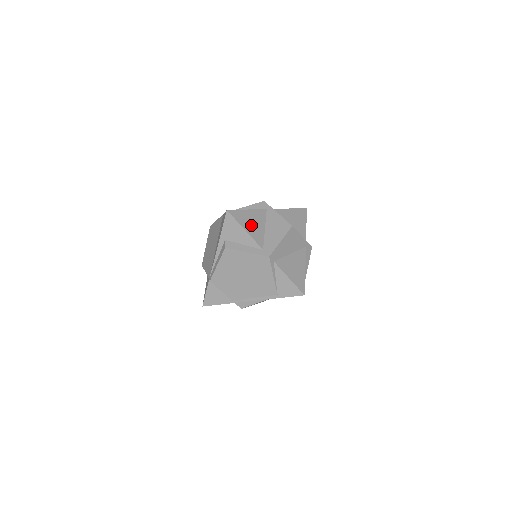
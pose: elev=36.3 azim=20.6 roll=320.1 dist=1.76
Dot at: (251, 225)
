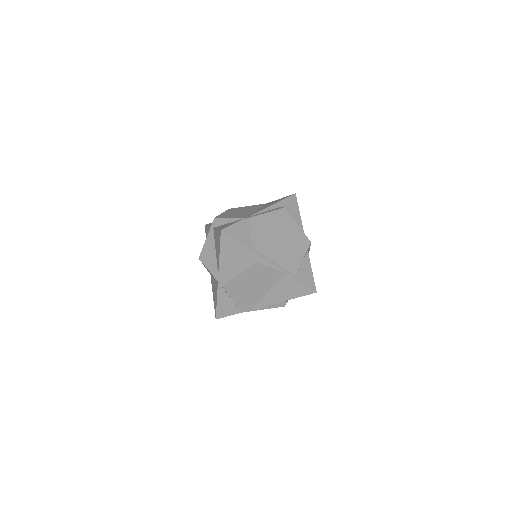
Dot at: occluded
